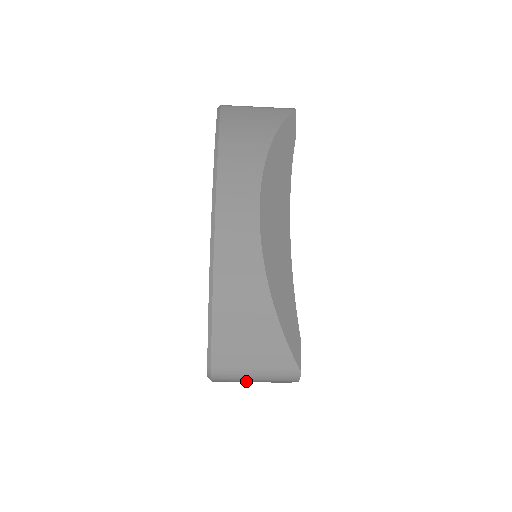
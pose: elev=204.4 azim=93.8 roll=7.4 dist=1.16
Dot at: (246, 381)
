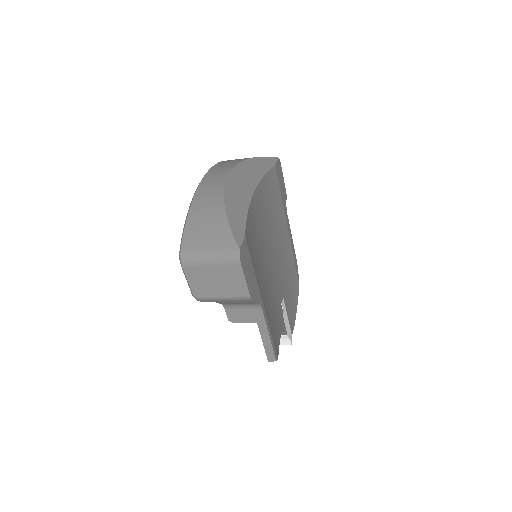
Dot at: (209, 277)
